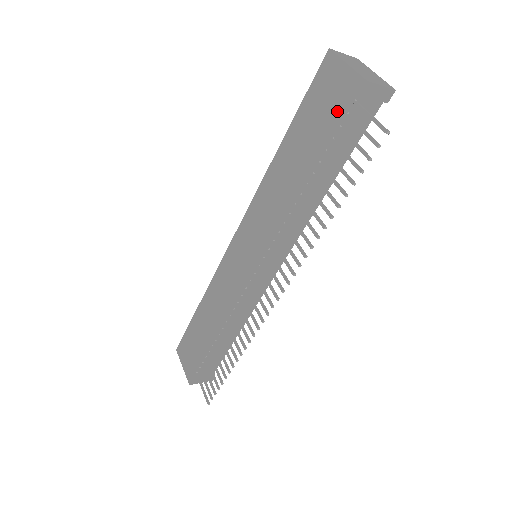
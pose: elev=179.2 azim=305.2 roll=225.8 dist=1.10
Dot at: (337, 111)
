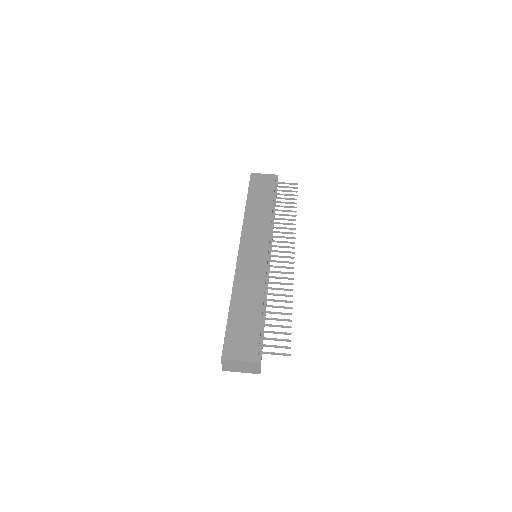
Dot at: (272, 184)
